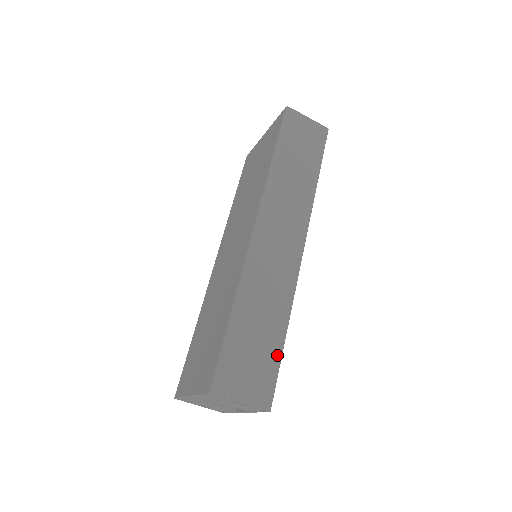
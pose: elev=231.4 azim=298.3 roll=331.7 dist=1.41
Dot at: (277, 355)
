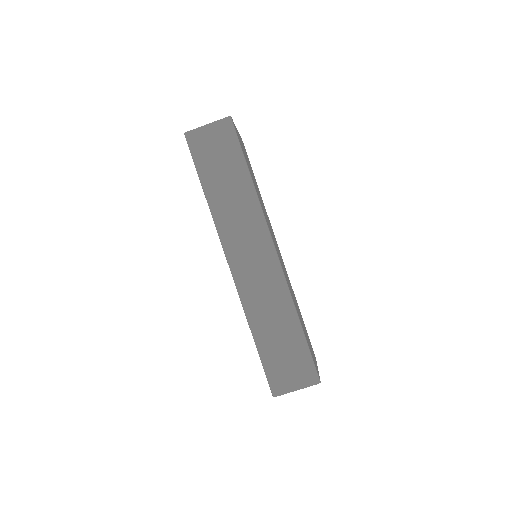
Dot at: (302, 345)
